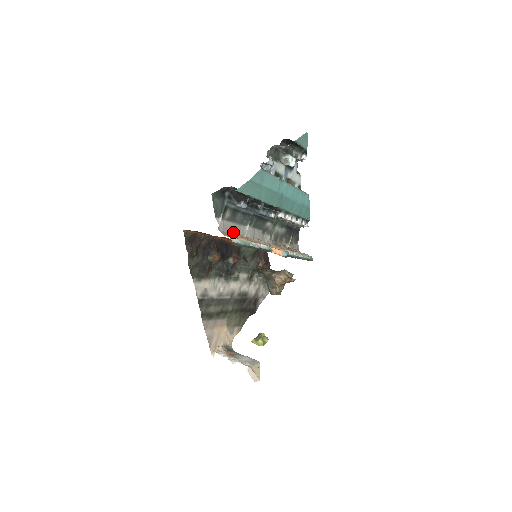
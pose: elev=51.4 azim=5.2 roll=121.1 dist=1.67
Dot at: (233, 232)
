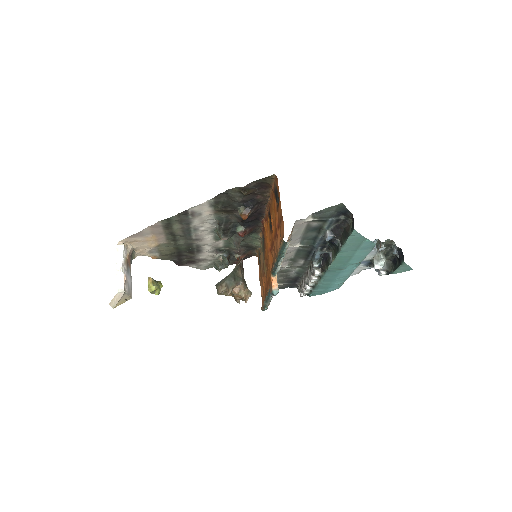
Dot at: (293, 234)
